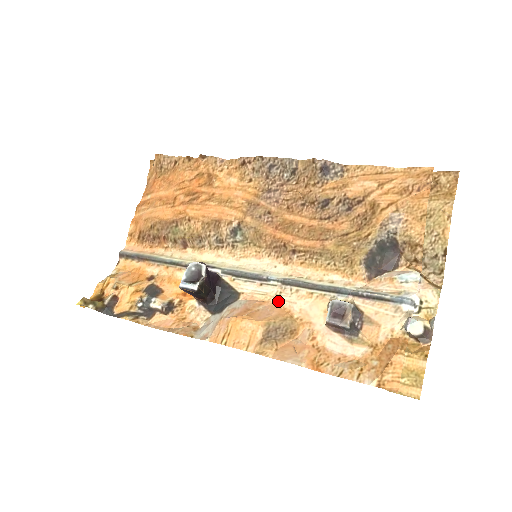
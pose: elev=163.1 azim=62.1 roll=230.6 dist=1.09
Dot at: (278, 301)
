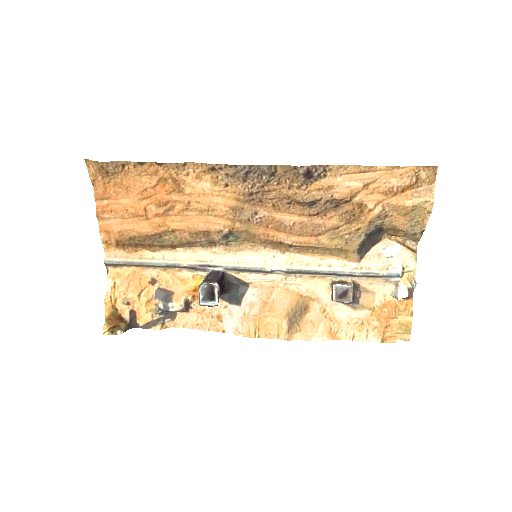
Dot at: (286, 286)
